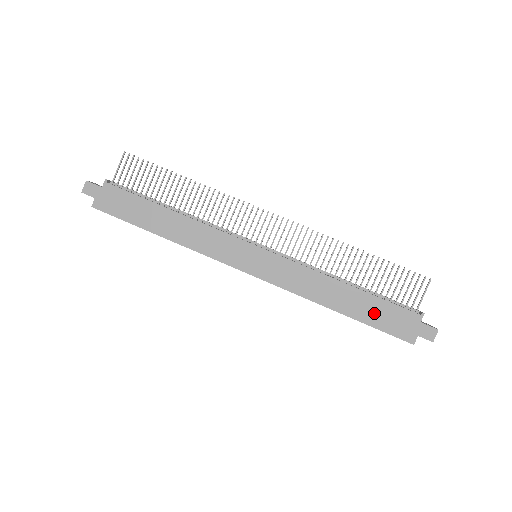
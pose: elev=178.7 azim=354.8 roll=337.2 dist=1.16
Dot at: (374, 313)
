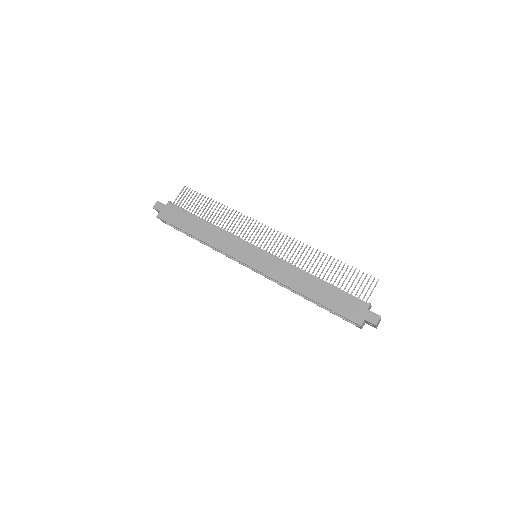
Dot at: (333, 300)
